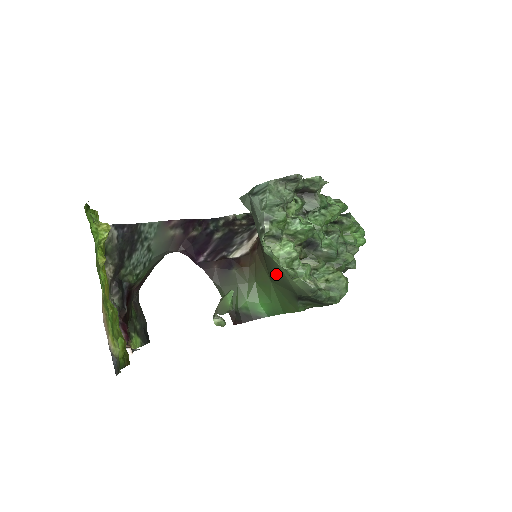
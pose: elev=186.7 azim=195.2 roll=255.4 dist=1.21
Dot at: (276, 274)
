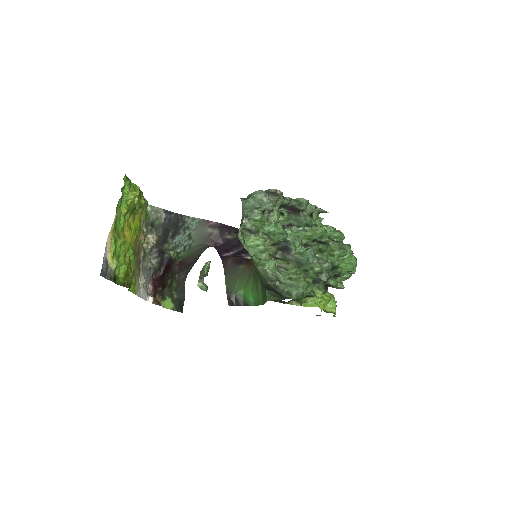
Dot at: (254, 265)
